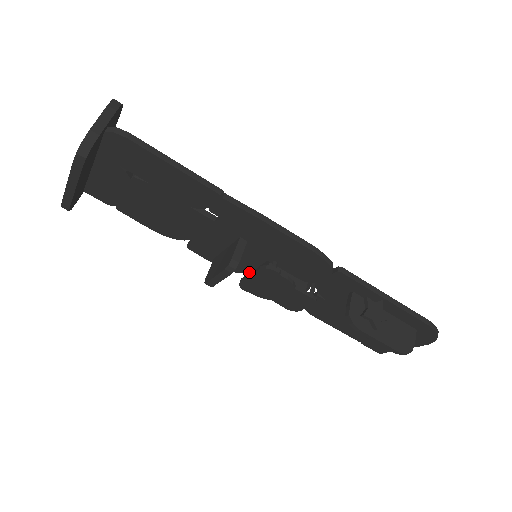
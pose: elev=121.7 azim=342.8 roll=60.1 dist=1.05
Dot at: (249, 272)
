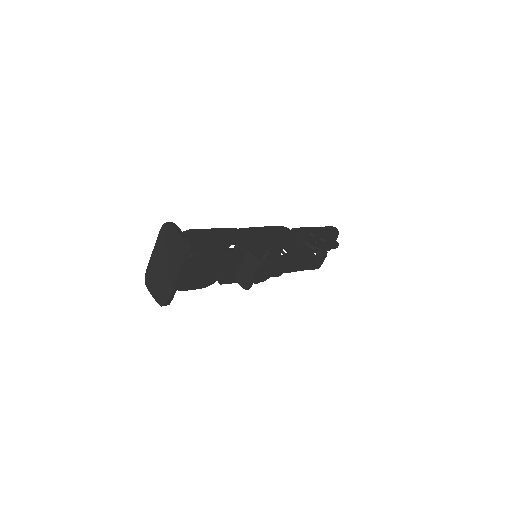
Dot at: occluded
